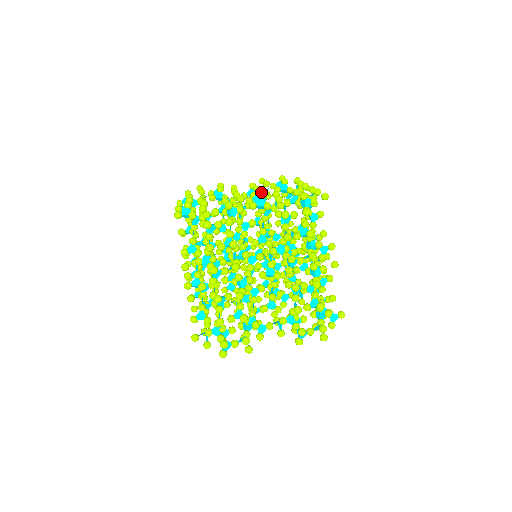
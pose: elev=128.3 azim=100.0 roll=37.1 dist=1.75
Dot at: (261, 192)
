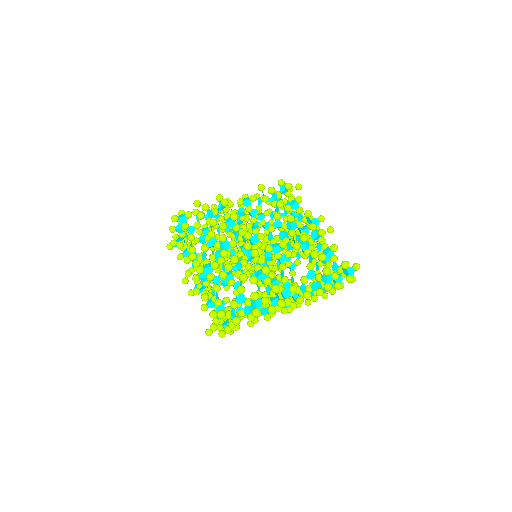
Dot at: (243, 194)
